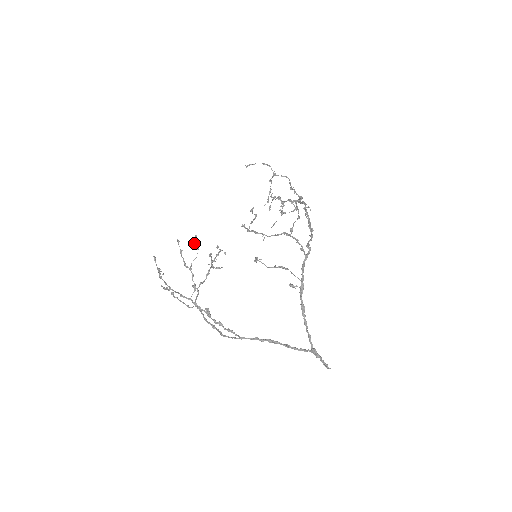
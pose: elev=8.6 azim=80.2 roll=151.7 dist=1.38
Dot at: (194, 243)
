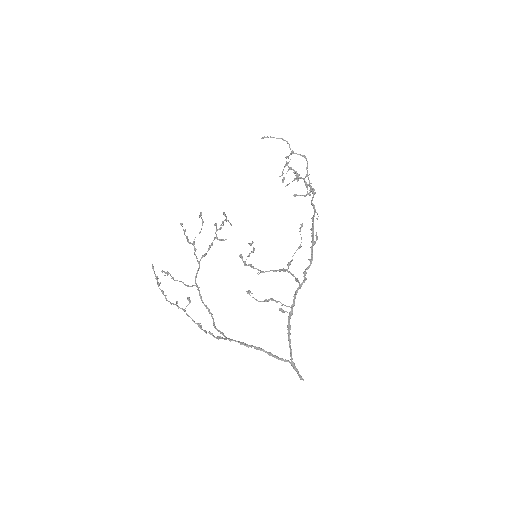
Dot at: (199, 217)
